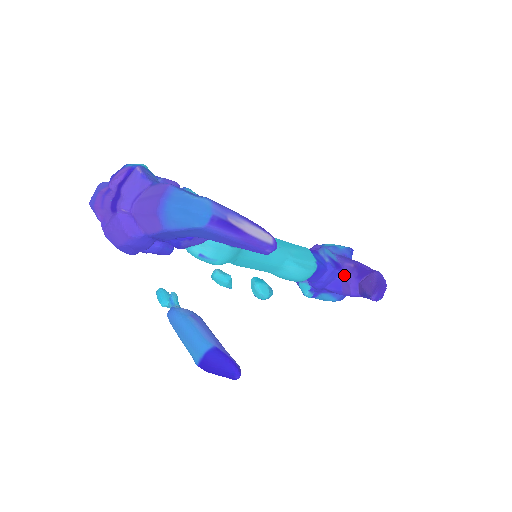
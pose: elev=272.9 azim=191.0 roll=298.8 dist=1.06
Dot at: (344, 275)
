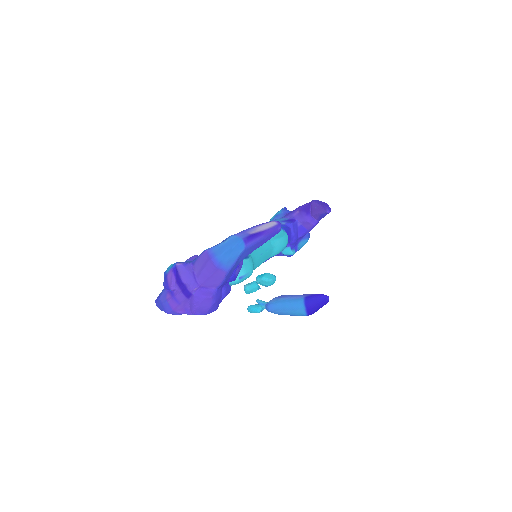
Dot at: (300, 221)
